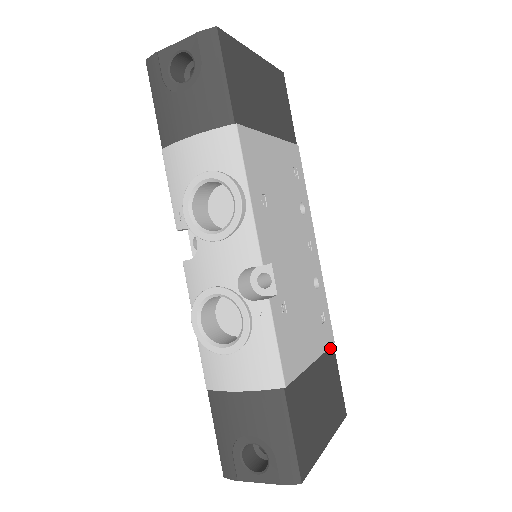
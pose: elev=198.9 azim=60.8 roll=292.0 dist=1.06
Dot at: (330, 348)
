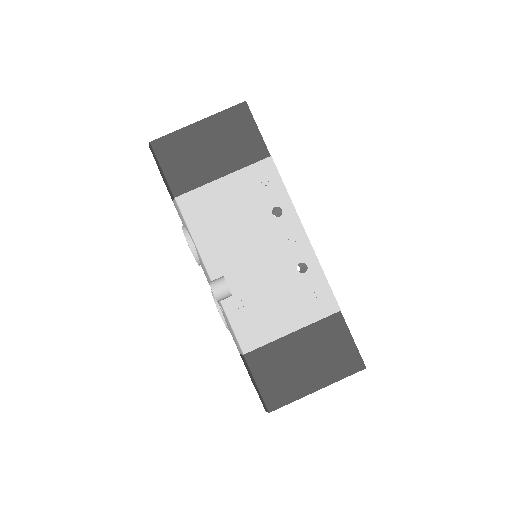
Dot at: (332, 316)
